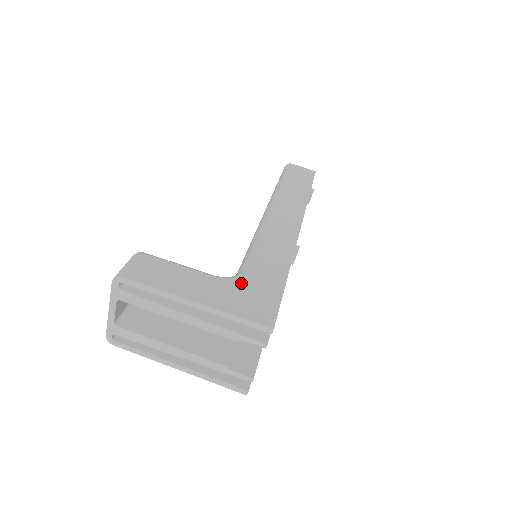
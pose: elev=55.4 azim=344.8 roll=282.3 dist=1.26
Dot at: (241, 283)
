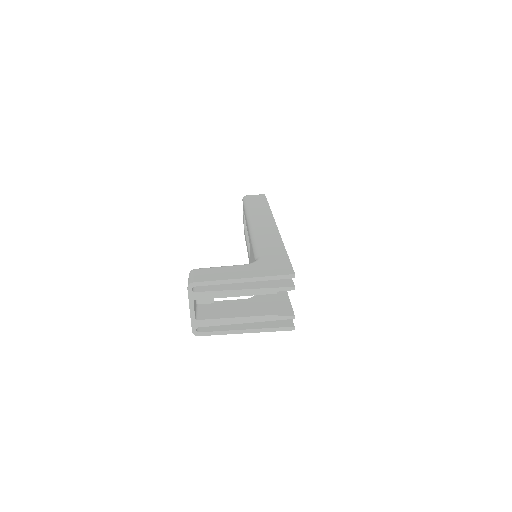
Dot at: (262, 262)
